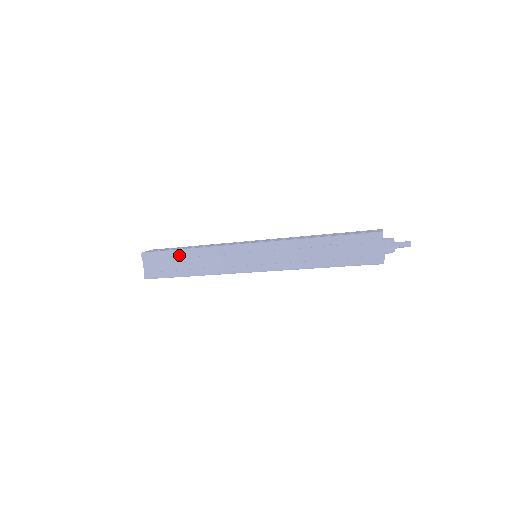
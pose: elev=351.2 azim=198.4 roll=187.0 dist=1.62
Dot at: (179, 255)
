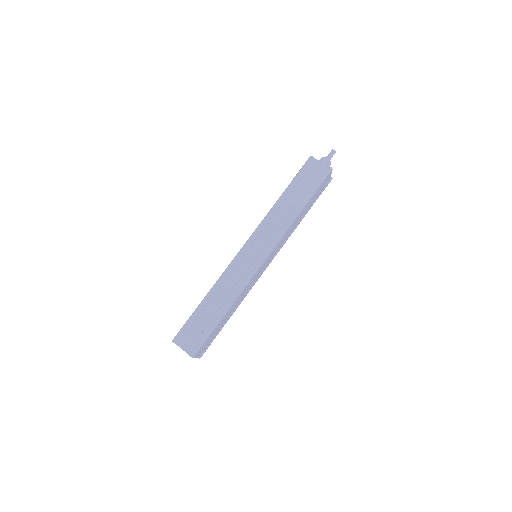
Dot at: (202, 308)
